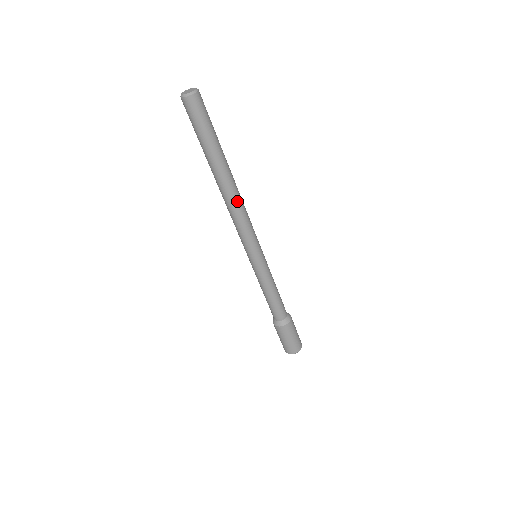
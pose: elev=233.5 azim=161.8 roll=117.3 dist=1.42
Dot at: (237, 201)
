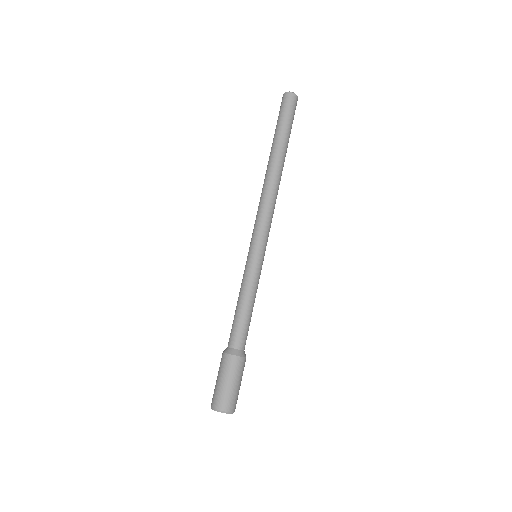
Dot at: (271, 186)
